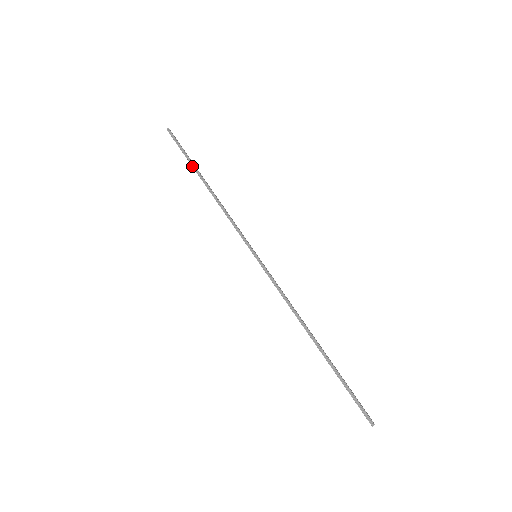
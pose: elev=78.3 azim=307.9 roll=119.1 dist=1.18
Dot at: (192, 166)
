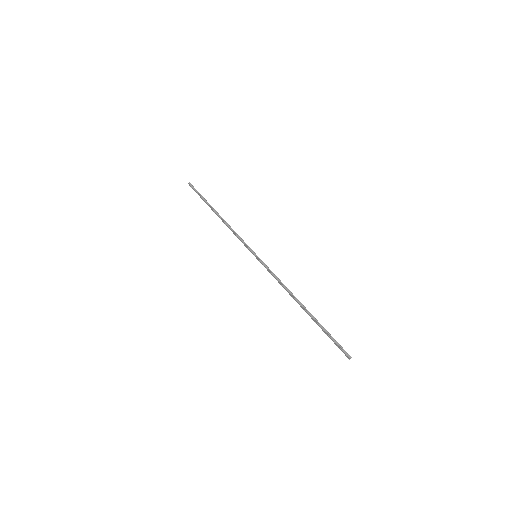
Dot at: (208, 204)
